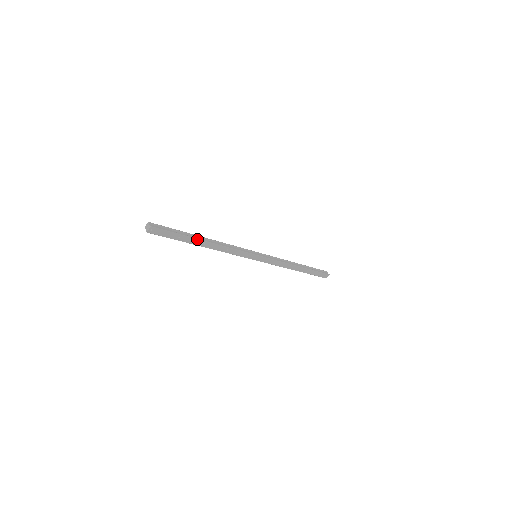
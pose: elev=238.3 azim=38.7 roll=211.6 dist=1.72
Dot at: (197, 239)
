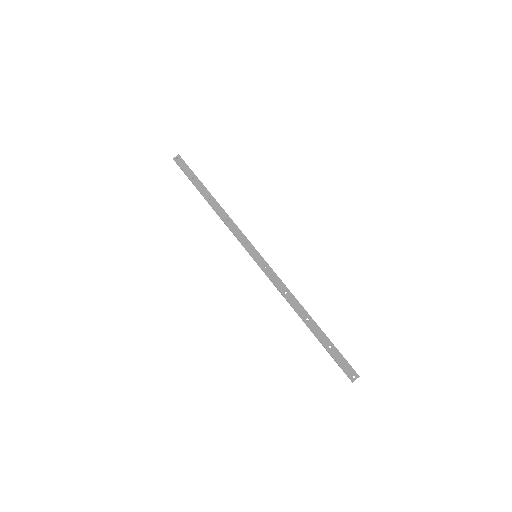
Dot at: (206, 189)
